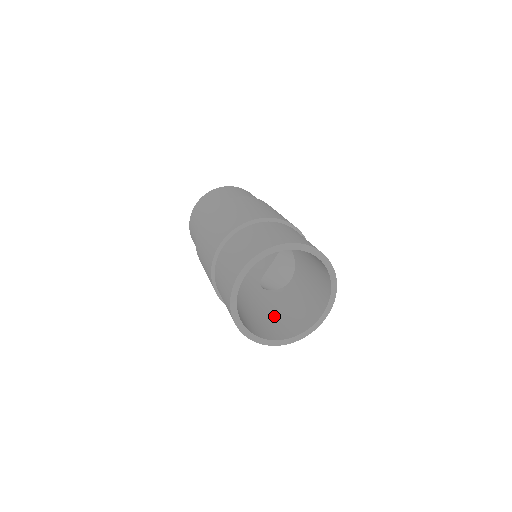
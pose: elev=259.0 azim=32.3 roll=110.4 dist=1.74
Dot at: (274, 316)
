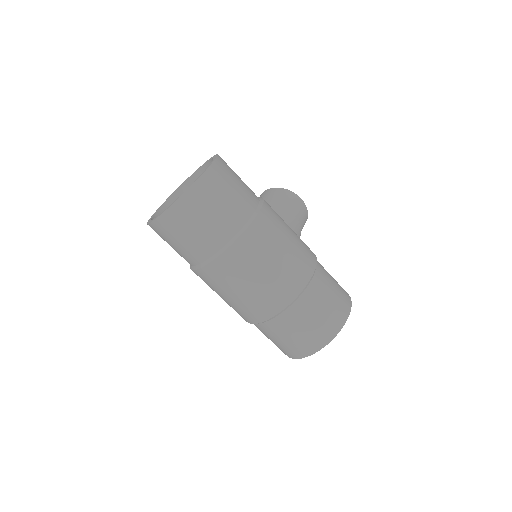
Dot at: occluded
